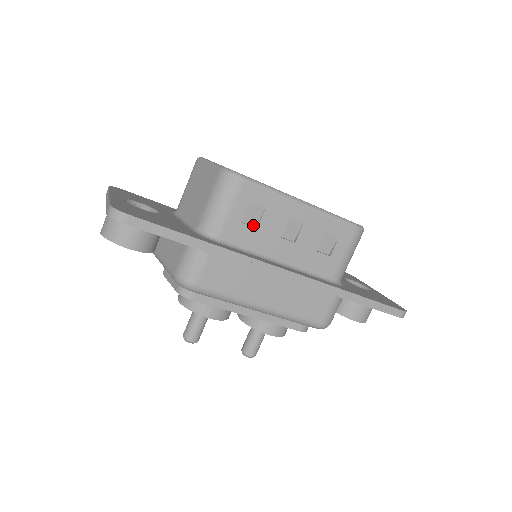
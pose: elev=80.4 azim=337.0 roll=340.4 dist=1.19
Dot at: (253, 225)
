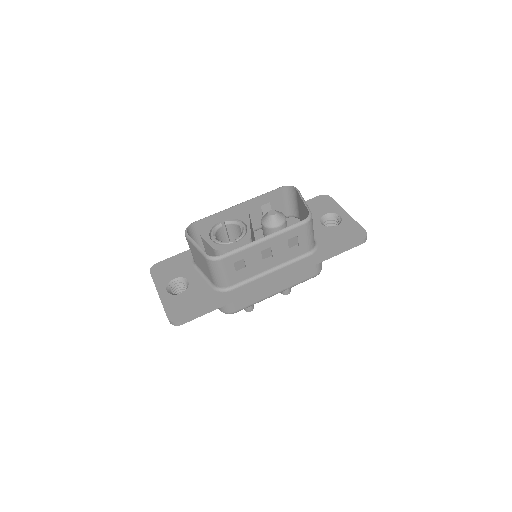
Dot at: (243, 268)
